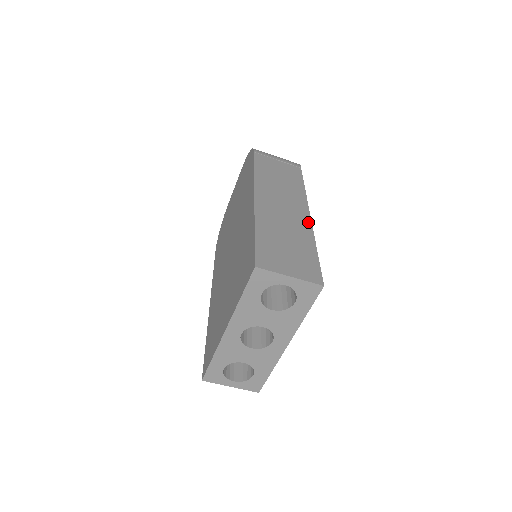
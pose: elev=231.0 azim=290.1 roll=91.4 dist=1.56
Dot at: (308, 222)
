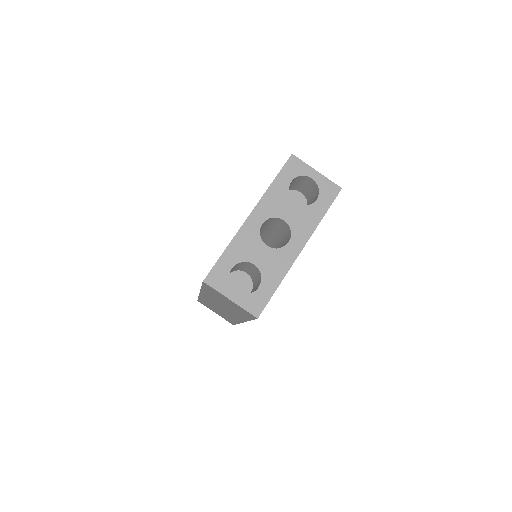
Dot at: occluded
